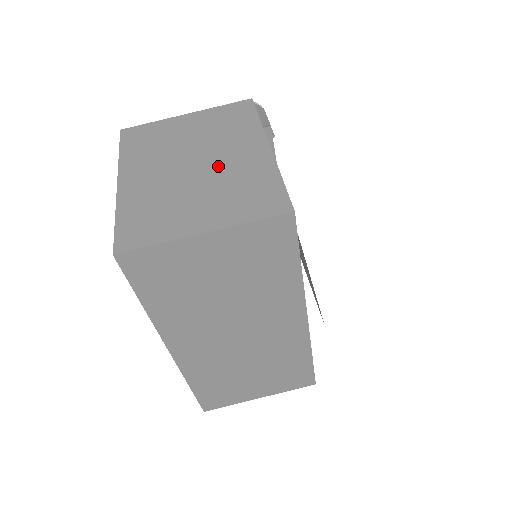
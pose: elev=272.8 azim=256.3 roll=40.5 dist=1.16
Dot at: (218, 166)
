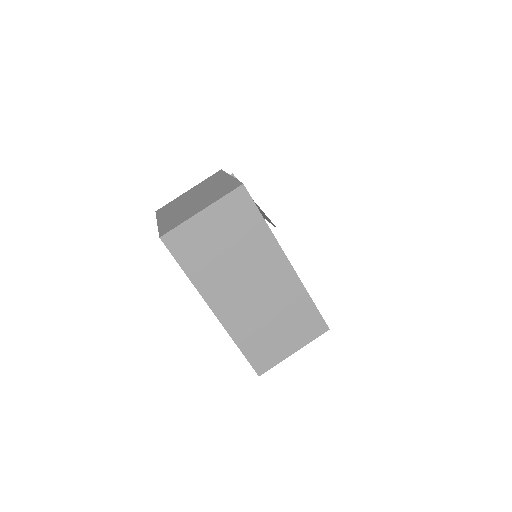
Dot at: (206, 193)
